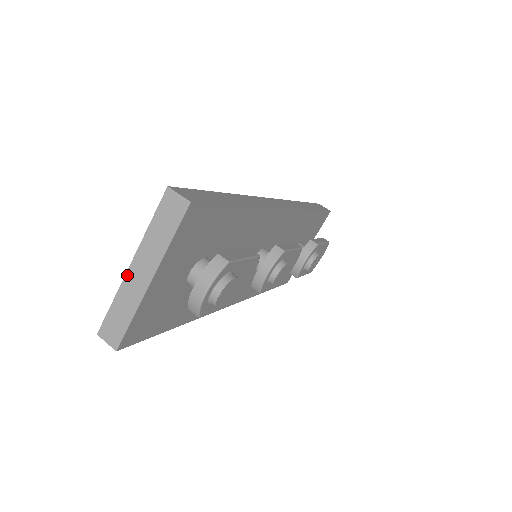
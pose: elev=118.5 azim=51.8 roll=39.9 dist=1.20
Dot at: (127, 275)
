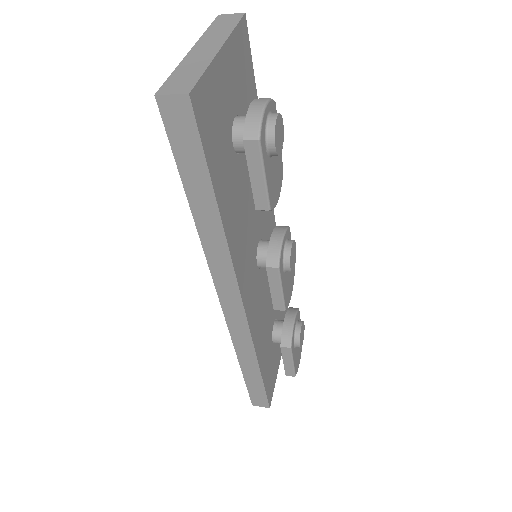
Dot at: (189, 54)
